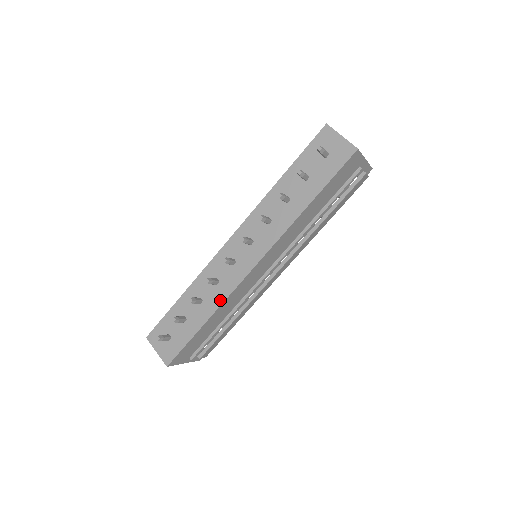
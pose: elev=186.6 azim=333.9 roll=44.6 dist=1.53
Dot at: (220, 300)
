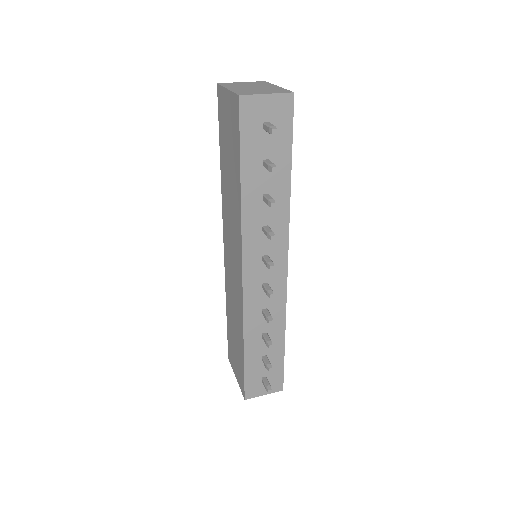
Dot at: (282, 317)
